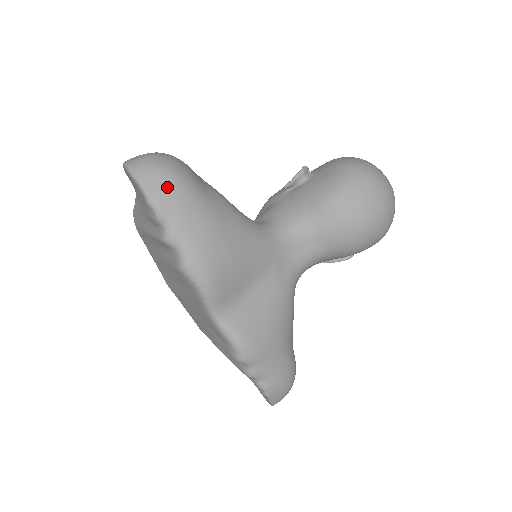
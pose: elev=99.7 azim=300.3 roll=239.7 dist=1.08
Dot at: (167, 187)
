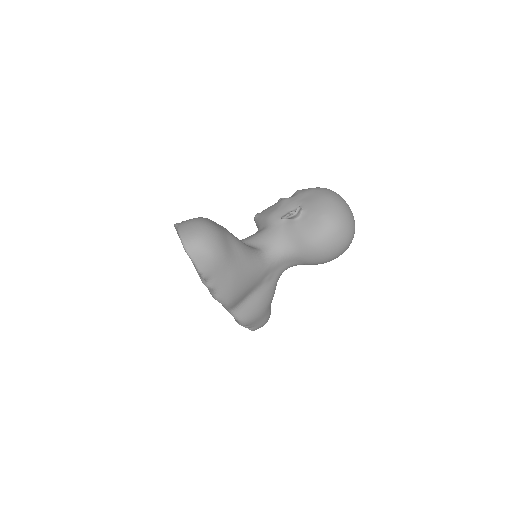
Dot at: (210, 264)
